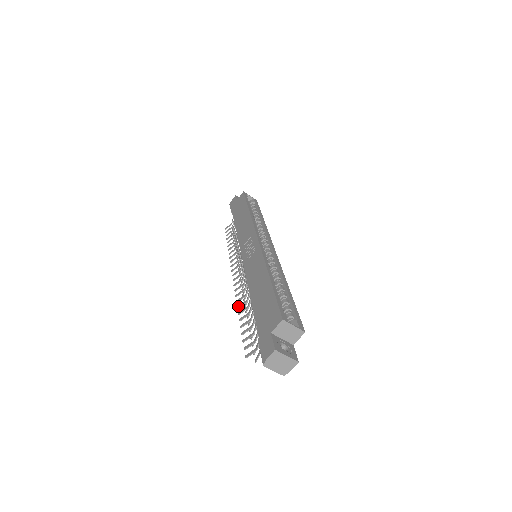
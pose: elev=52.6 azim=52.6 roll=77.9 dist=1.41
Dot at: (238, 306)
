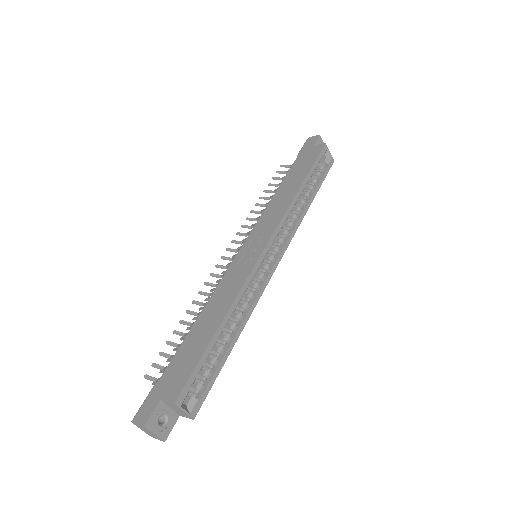
Dot at: (194, 301)
